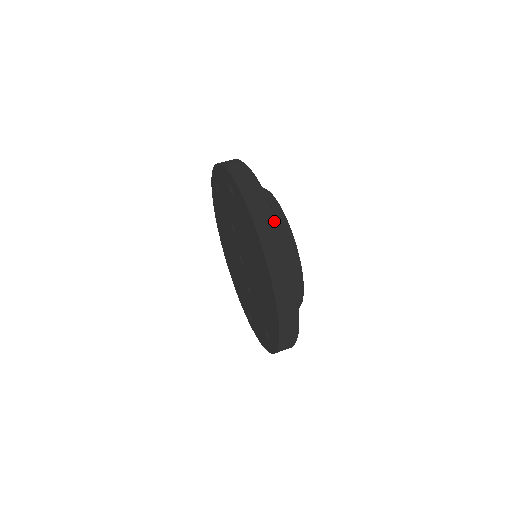
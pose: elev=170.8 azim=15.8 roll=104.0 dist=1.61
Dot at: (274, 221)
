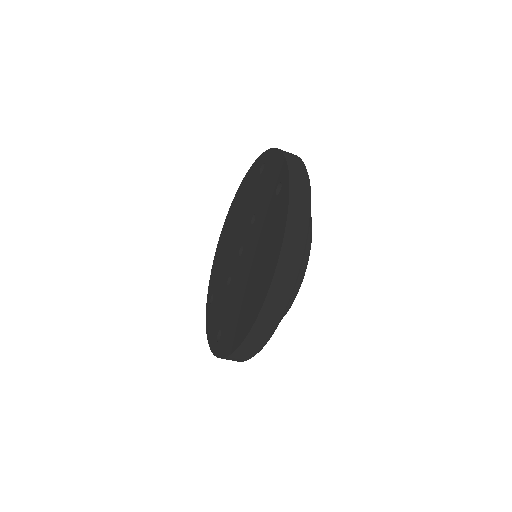
Dot at: (301, 255)
